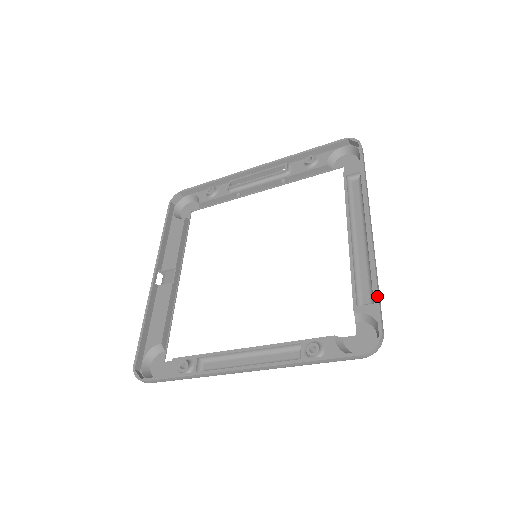
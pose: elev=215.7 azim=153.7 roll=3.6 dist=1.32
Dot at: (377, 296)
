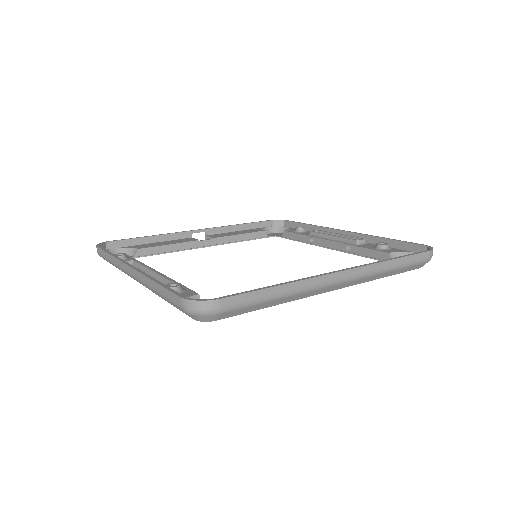
Dot at: (259, 289)
